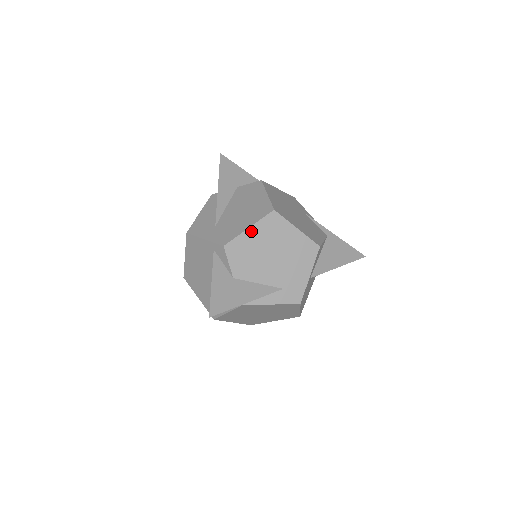
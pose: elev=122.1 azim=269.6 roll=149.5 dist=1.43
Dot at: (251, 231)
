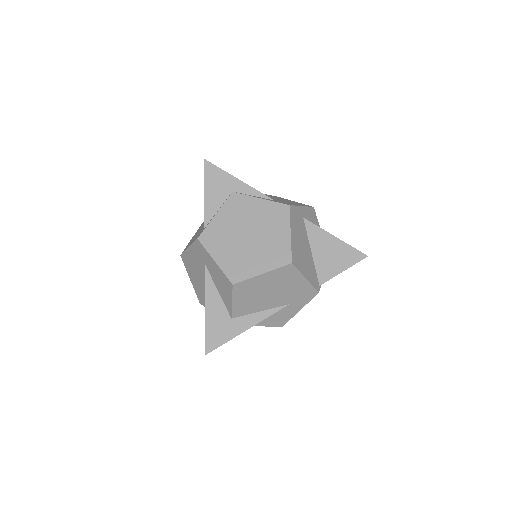
Dot at: occluded
